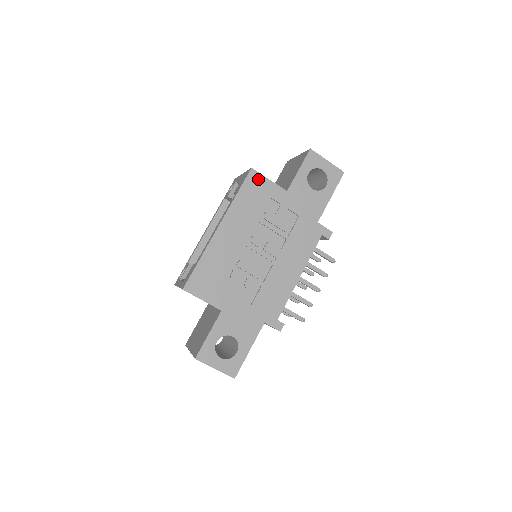
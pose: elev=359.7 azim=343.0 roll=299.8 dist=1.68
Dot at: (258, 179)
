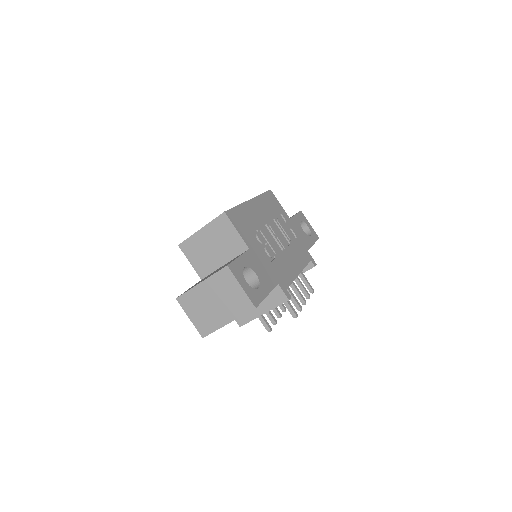
Dot at: (274, 198)
